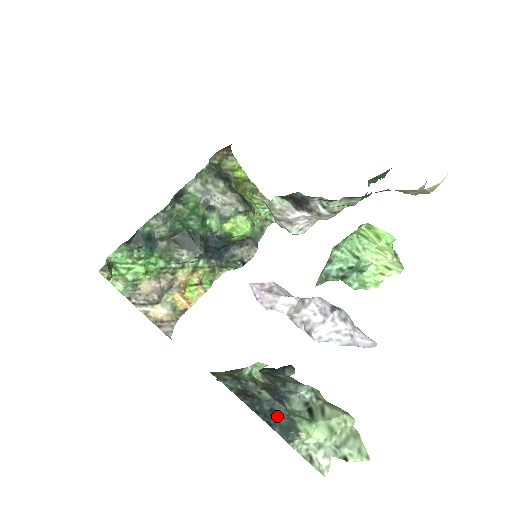
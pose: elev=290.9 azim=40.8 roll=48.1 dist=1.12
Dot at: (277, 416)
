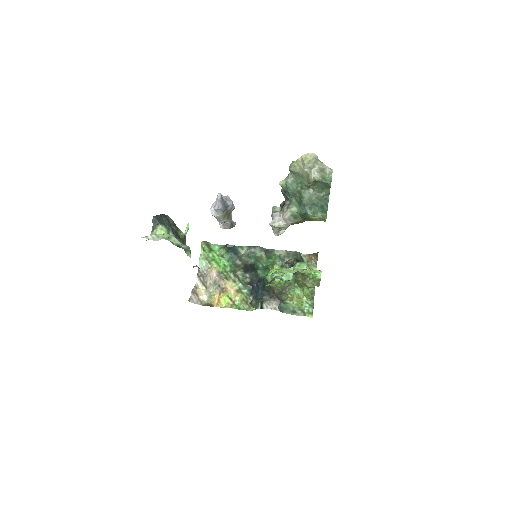
Dot at: (164, 222)
